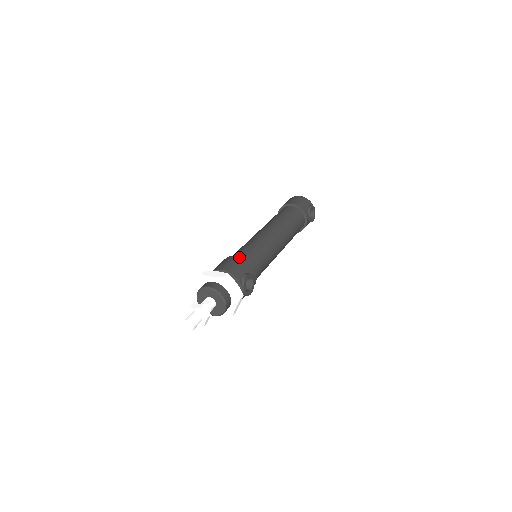
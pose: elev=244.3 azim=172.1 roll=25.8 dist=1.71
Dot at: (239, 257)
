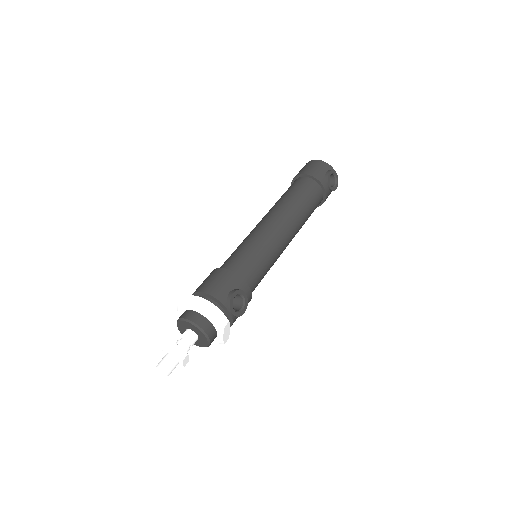
Dot at: (225, 269)
